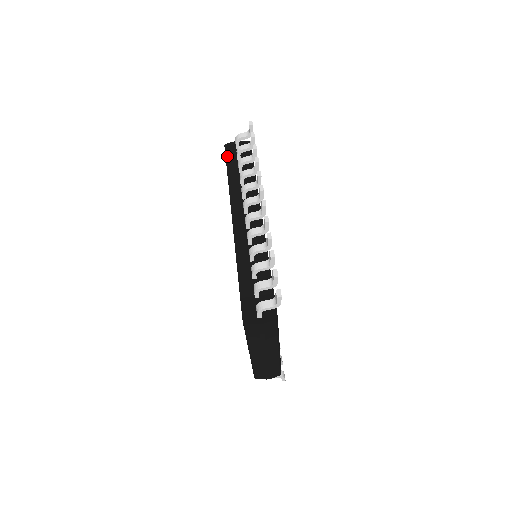
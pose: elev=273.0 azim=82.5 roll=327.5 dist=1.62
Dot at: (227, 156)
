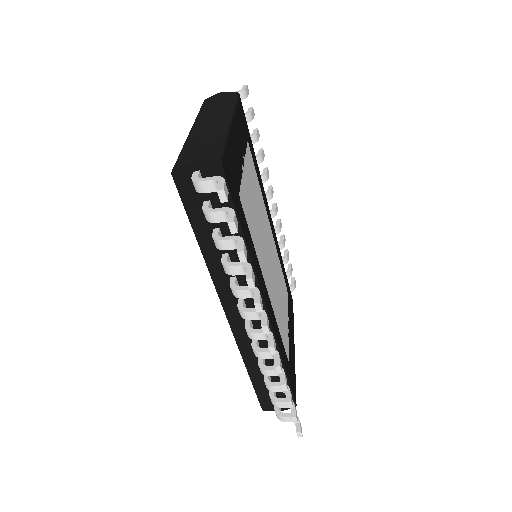
Dot at: (185, 202)
